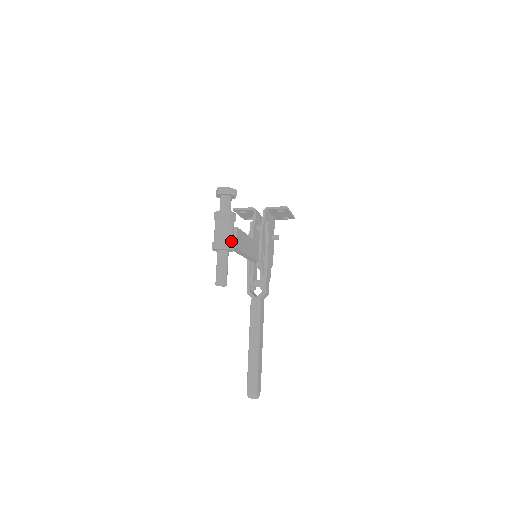
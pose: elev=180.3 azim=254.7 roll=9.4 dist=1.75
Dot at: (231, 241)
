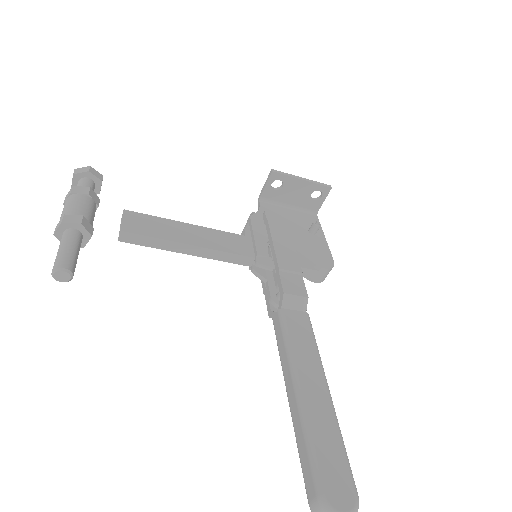
Dot at: (72, 214)
